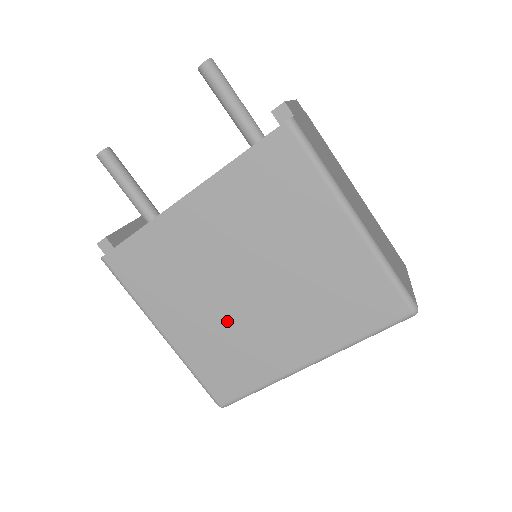
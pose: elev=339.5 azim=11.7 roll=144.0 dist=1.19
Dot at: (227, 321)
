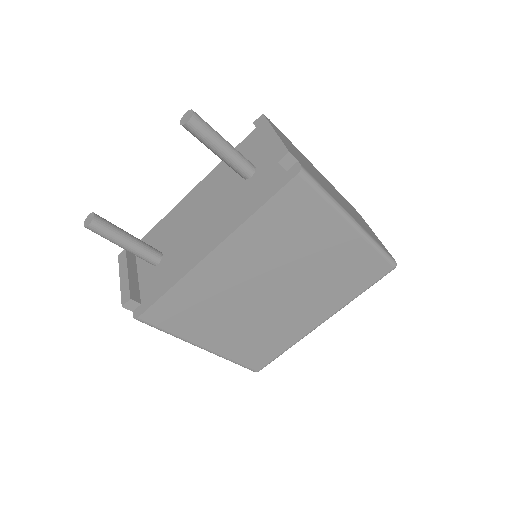
Dot at: (258, 321)
